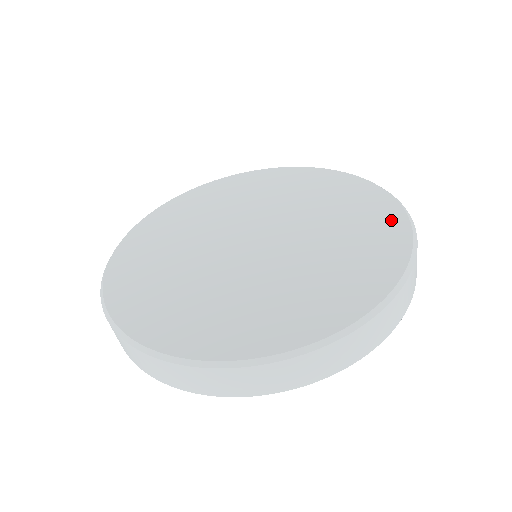
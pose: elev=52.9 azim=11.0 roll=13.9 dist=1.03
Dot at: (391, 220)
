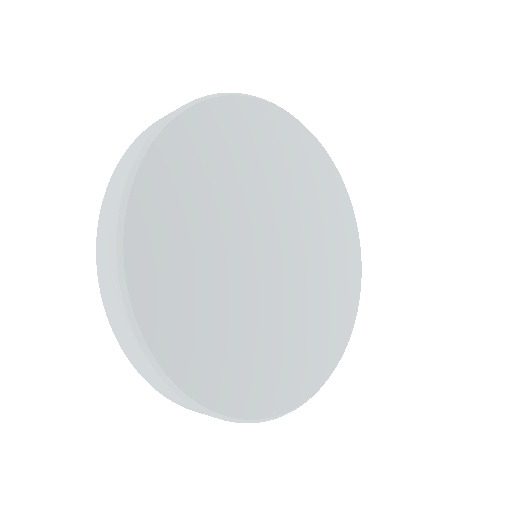
Dot at: (354, 268)
